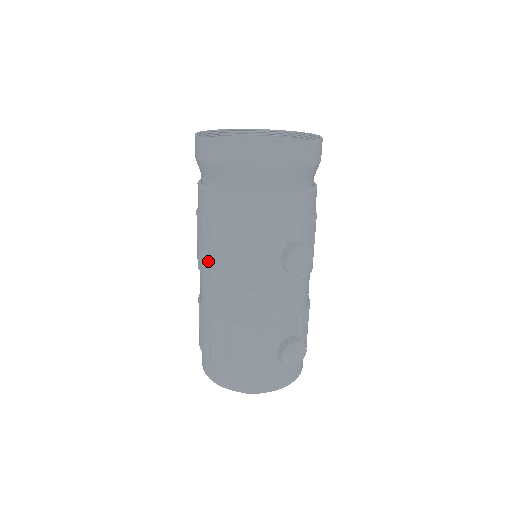
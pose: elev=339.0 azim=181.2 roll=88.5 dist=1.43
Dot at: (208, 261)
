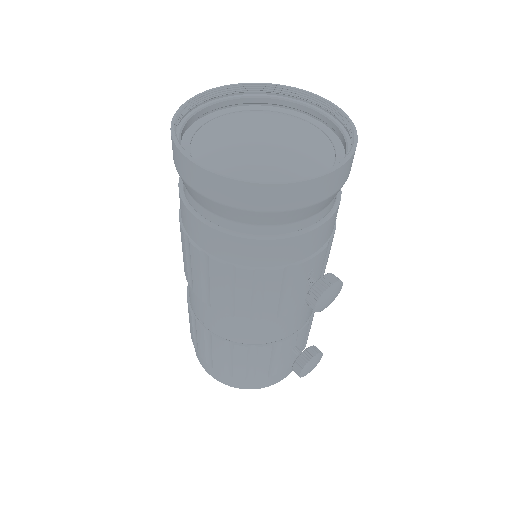
Dot at: (207, 291)
